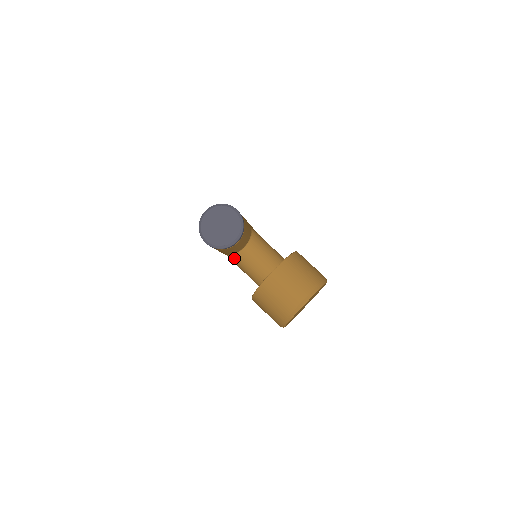
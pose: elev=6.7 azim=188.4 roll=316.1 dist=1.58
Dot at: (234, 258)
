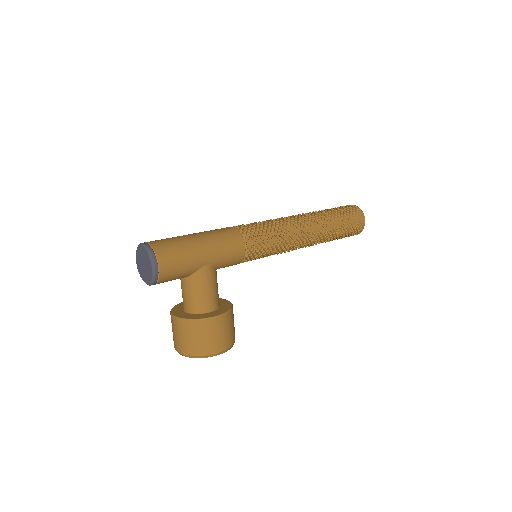
Dot at: occluded
